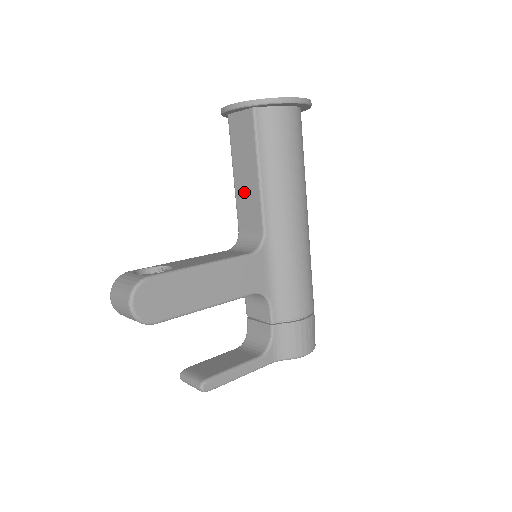
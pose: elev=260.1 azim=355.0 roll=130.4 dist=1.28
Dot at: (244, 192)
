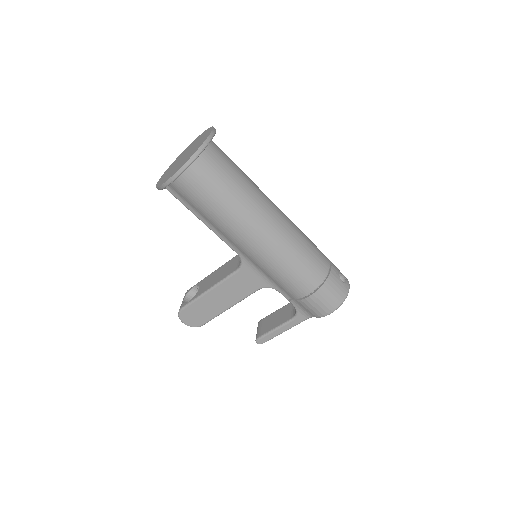
Dot at: occluded
